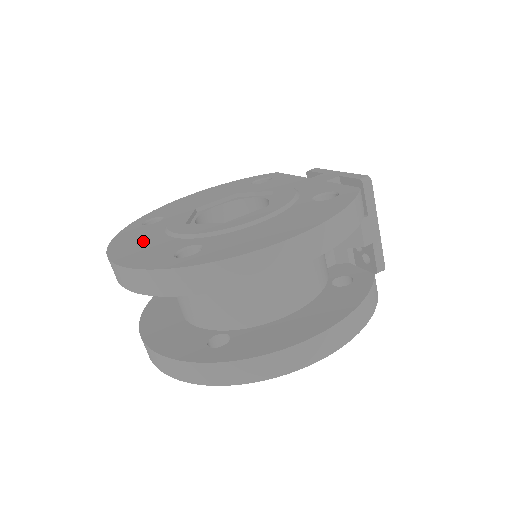
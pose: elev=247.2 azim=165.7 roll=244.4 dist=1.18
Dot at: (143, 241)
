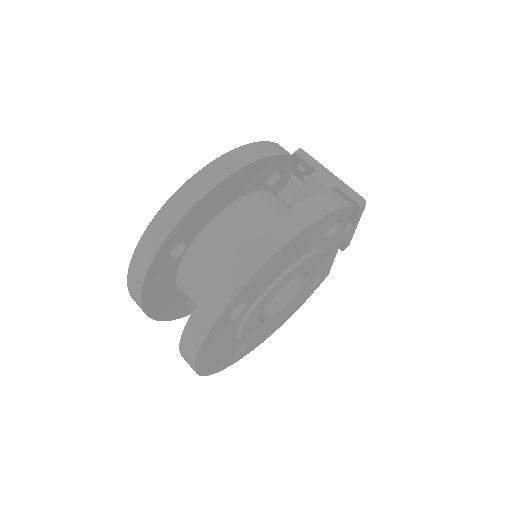
Dot at: occluded
